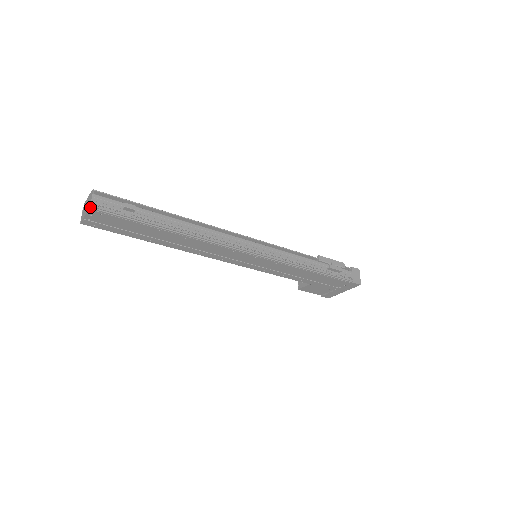
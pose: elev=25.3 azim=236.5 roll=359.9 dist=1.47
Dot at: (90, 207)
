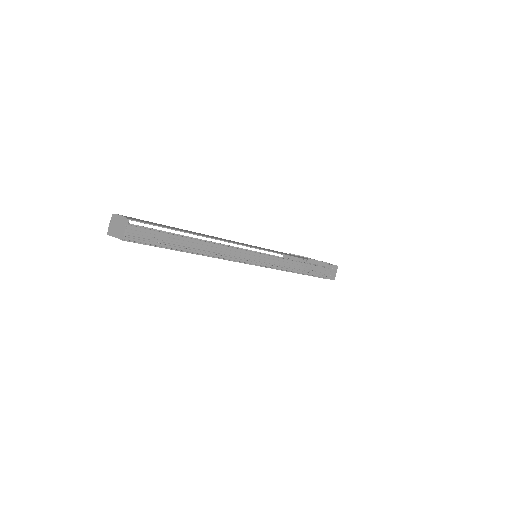
Dot at: (123, 239)
